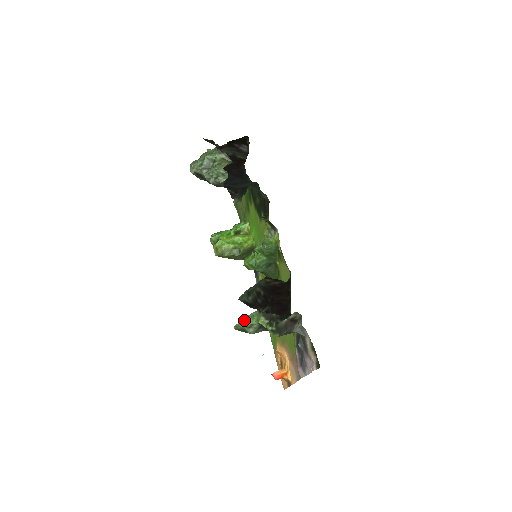
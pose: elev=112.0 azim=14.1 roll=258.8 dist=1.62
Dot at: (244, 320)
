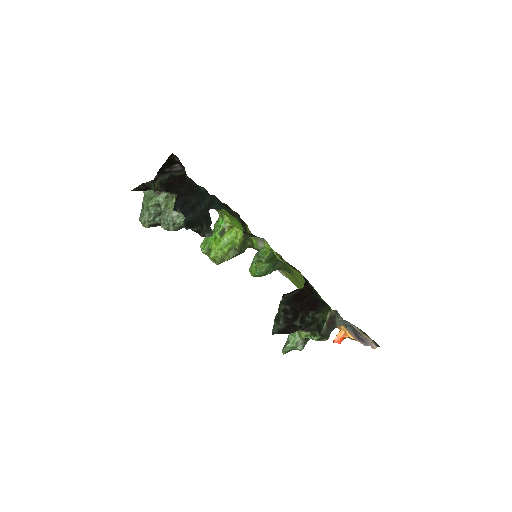
Dot at: (287, 341)
